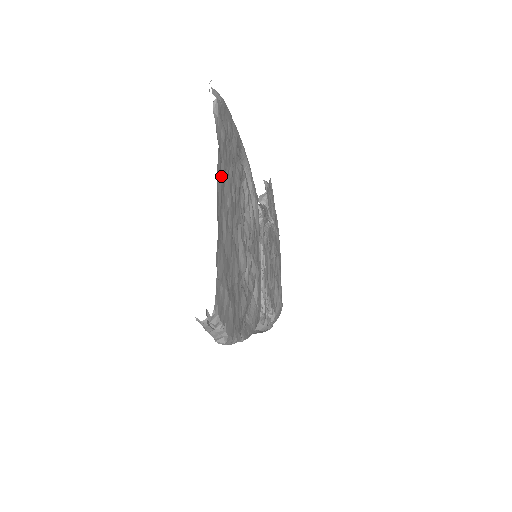
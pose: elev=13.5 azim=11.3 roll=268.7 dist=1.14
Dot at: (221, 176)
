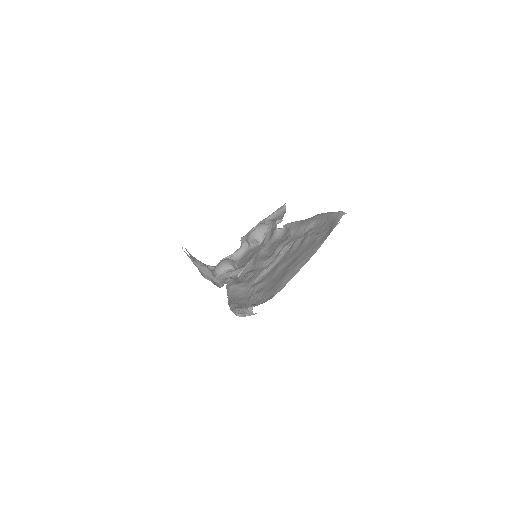
Dot at: (308, 256)
